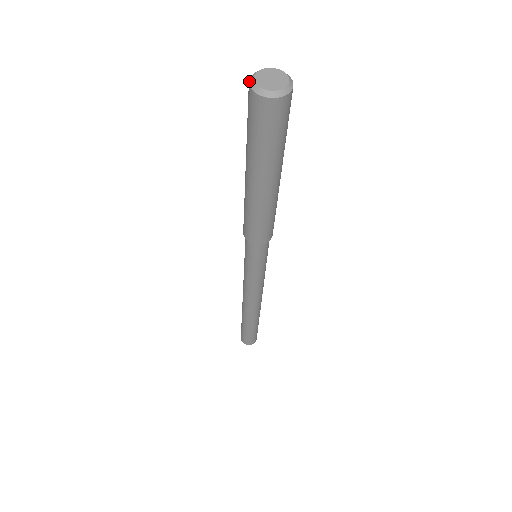
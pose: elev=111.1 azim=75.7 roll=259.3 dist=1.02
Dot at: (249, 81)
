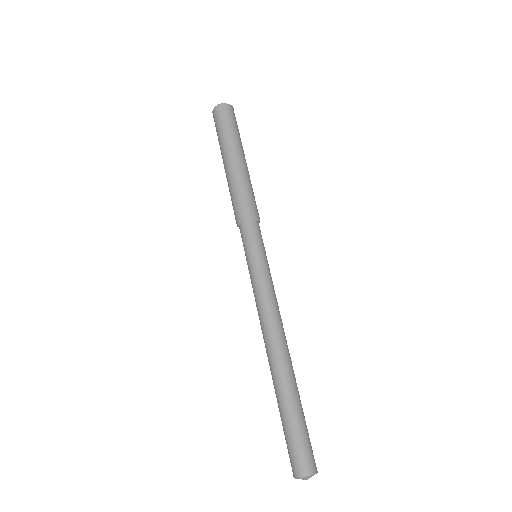
Dot at: (213, 110)
